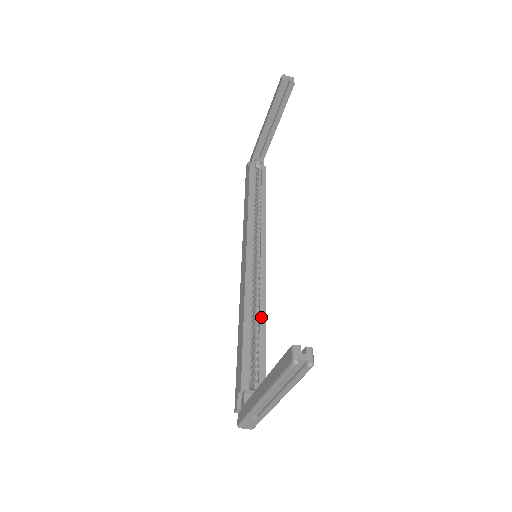
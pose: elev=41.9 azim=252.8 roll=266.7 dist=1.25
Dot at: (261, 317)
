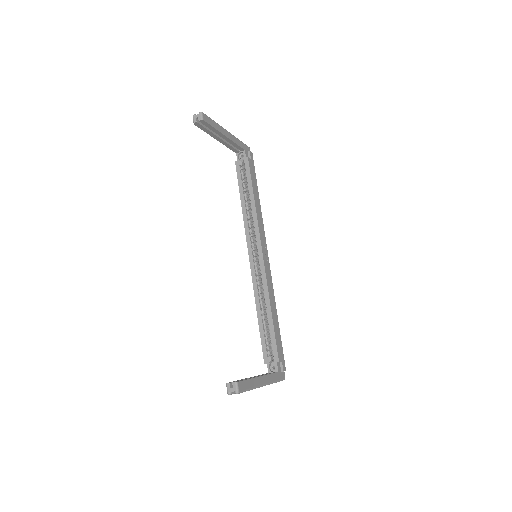
Dot at: (267, 307)
